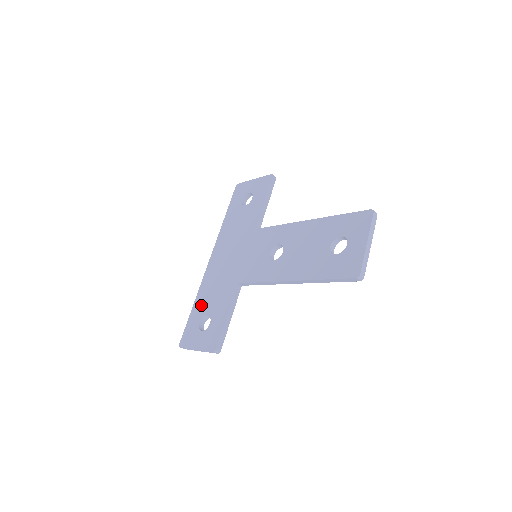
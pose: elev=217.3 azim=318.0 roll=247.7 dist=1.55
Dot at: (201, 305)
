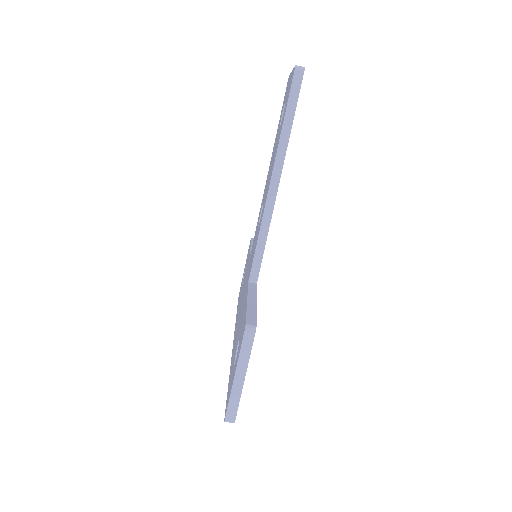
Dot at: occluded
